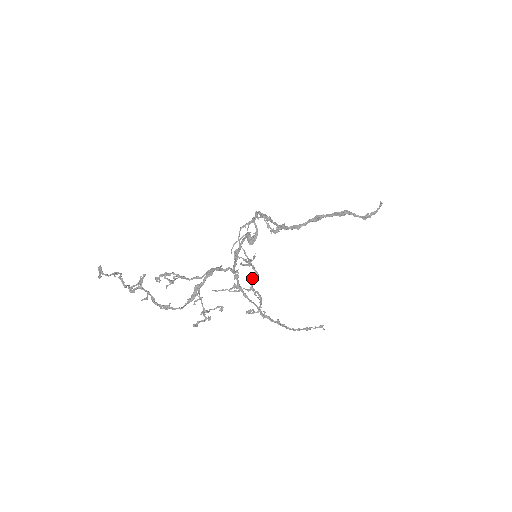
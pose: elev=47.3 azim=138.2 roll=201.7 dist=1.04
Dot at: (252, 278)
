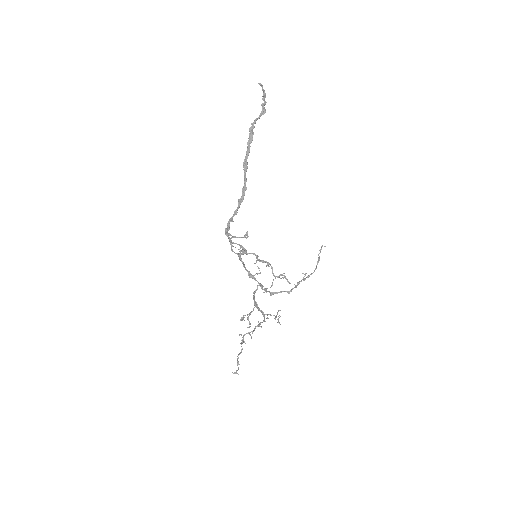
Dot at: (268, 265)
